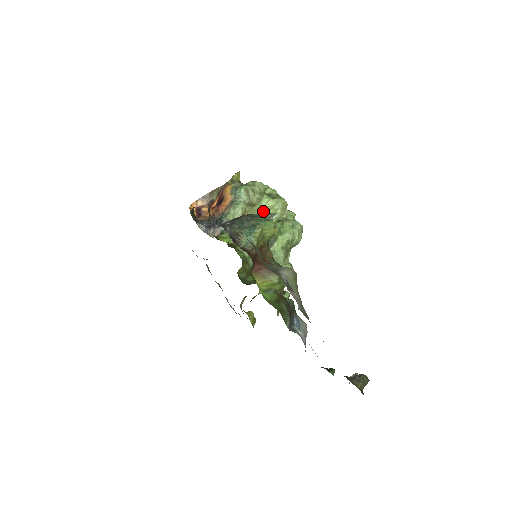
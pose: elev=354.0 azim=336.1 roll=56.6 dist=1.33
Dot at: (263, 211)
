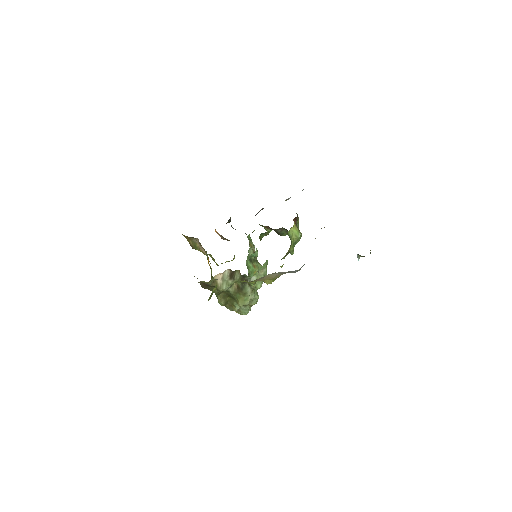
Dot at: (257, 261)
